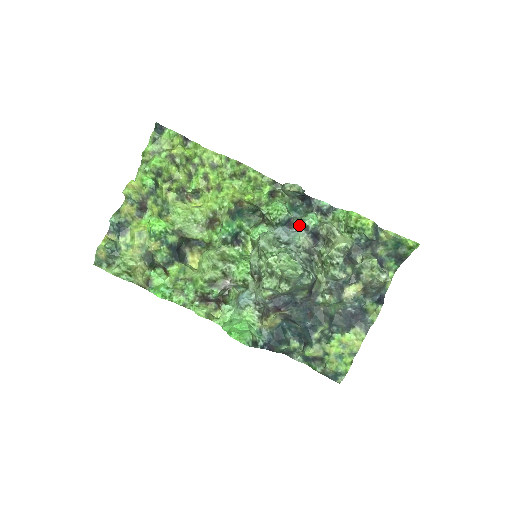
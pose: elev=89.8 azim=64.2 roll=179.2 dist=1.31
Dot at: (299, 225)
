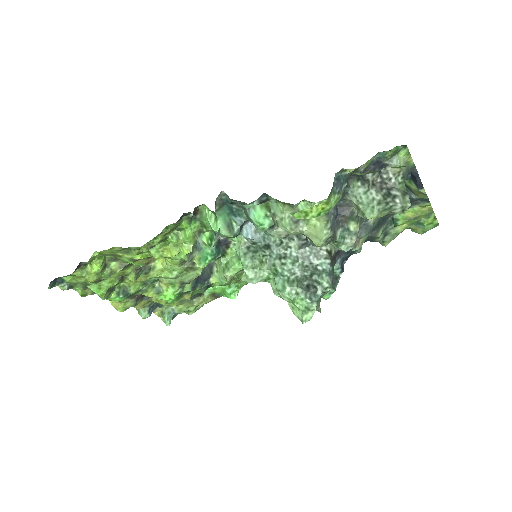
Dot at: occluded
